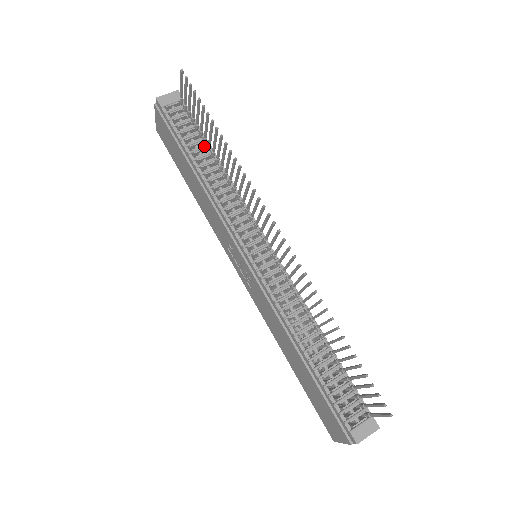
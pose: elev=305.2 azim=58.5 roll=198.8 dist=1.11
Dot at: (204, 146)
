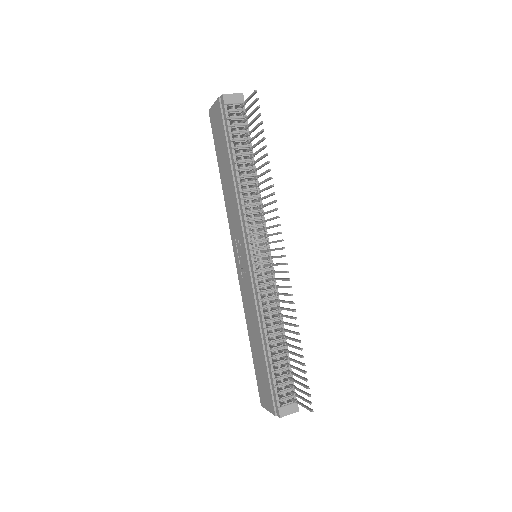
Dot at: (248, 153)
